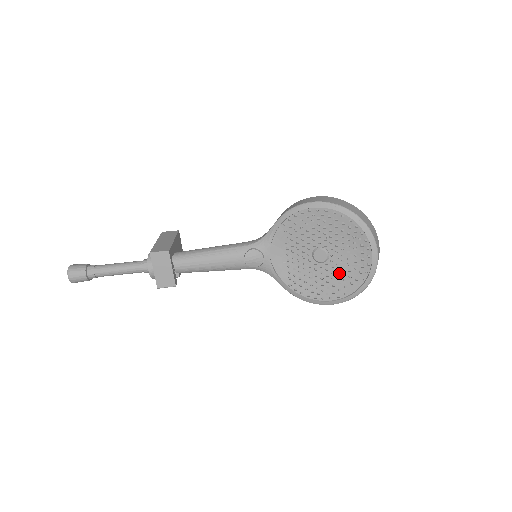
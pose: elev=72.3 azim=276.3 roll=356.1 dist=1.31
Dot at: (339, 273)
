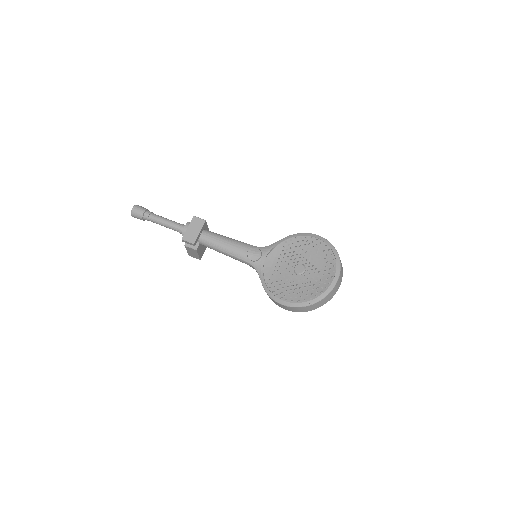
Dot at: (307, 285)
